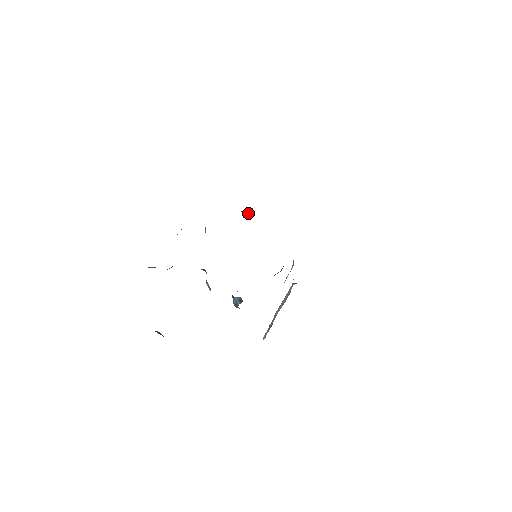
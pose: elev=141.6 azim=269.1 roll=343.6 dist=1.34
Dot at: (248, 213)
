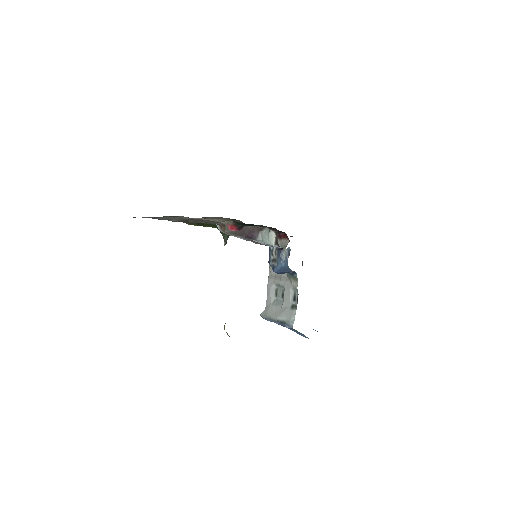
Dot at: (227, 239)
